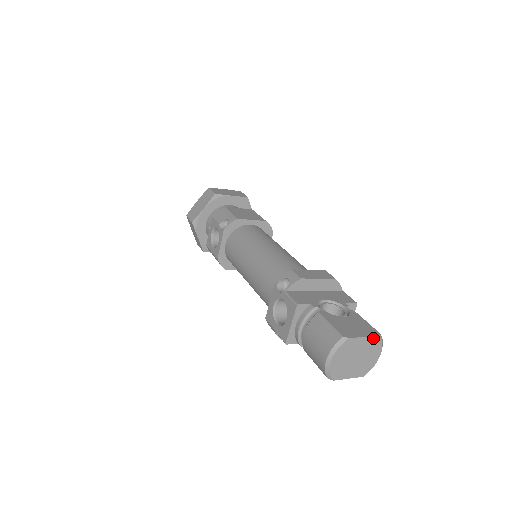
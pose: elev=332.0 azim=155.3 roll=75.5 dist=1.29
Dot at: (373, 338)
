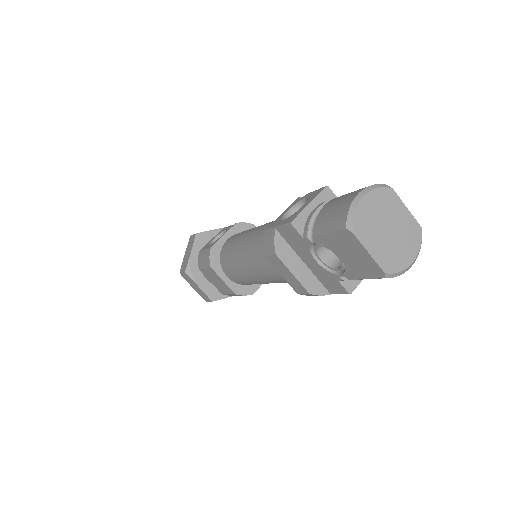
Dot at: (415, 223)
